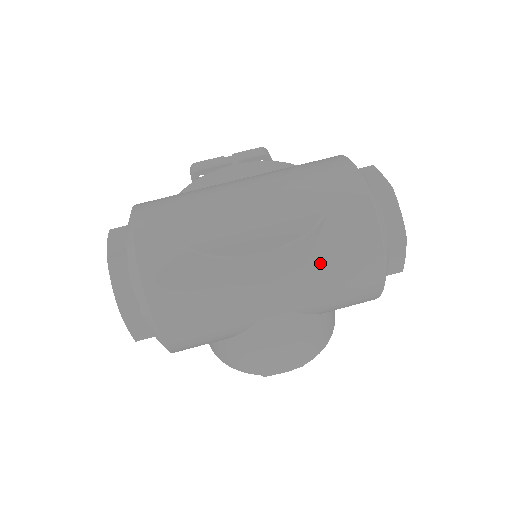
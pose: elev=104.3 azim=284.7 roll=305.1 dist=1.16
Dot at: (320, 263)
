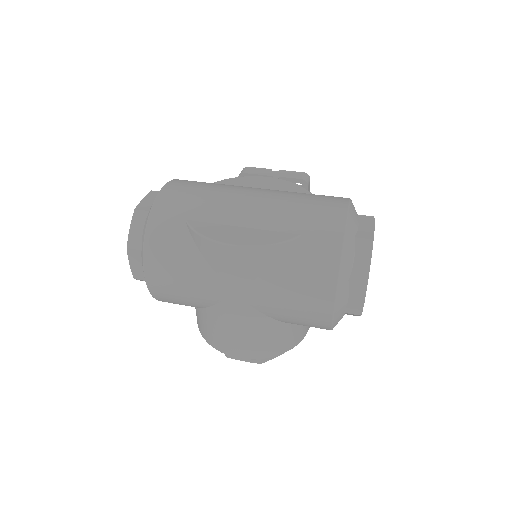
Dot at: (280, 274)
